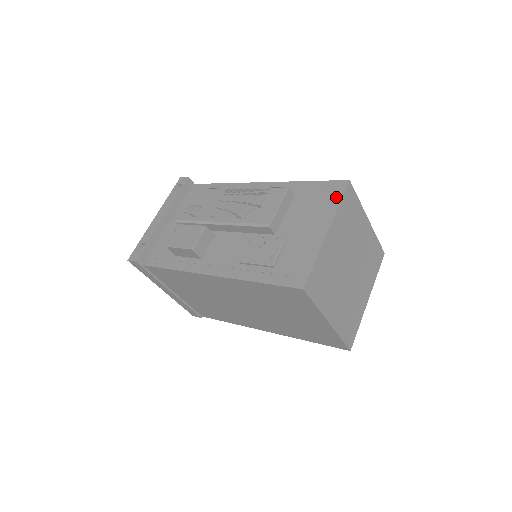
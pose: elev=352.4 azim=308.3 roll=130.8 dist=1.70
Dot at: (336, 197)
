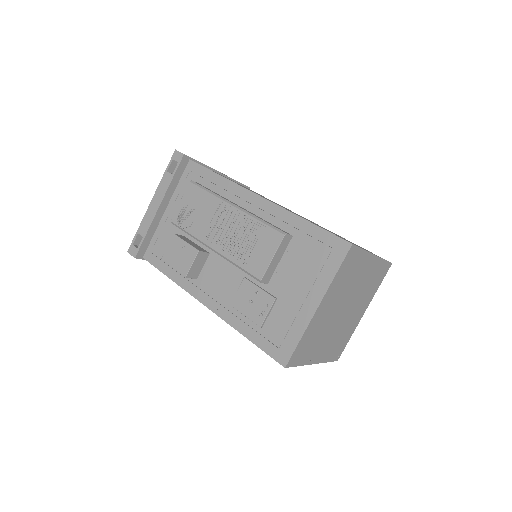
Dot at: (334, 263)
